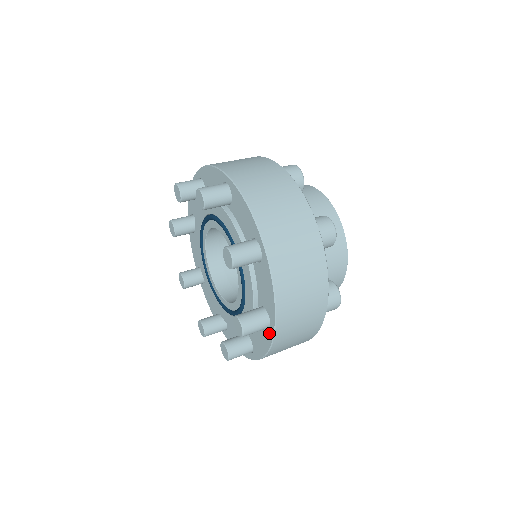
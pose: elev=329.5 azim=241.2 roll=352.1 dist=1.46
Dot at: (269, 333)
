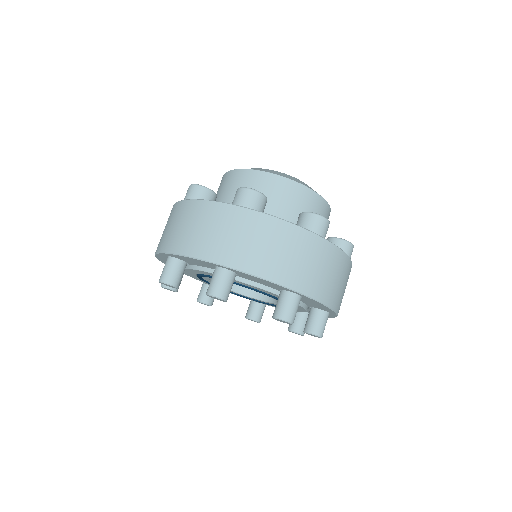
Dot at: (331, 315)
